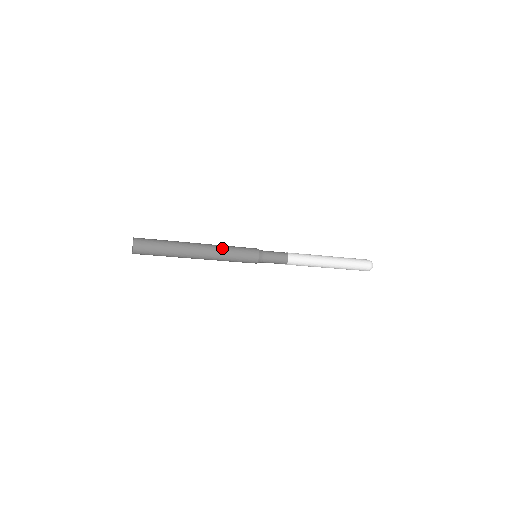
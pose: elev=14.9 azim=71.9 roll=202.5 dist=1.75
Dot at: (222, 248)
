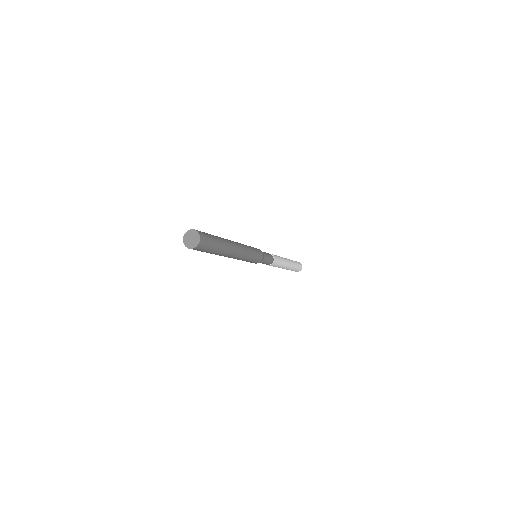
Dot at: (247, 253)
